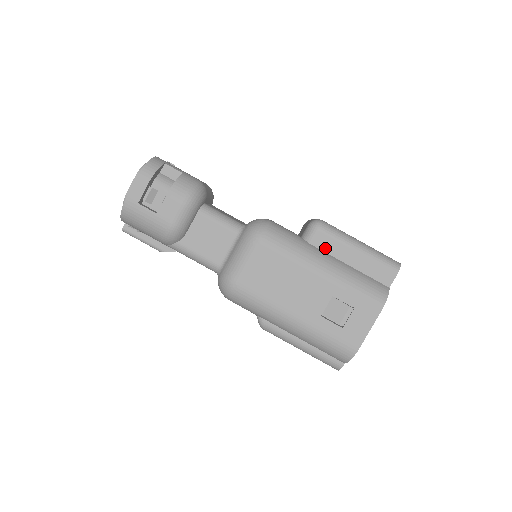
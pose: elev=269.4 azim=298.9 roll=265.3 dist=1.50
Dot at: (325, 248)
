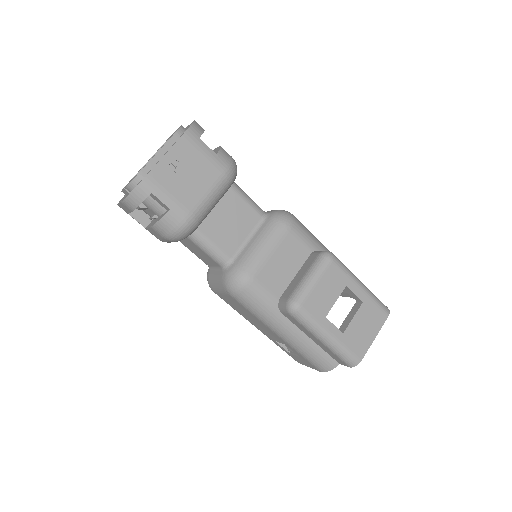
Dot at: (293, 322)
